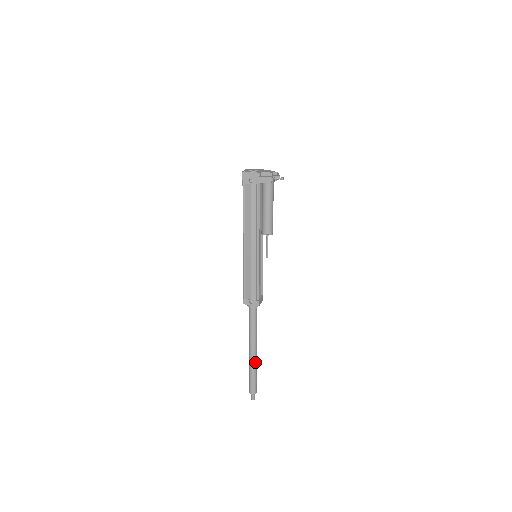
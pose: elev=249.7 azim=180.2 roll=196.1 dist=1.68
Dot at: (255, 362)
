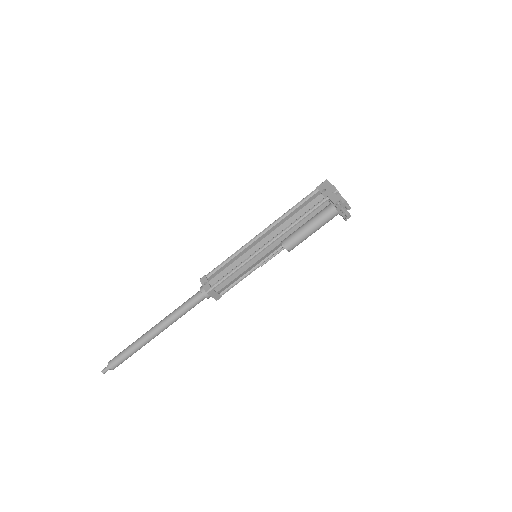
Dot at: (145, 340)
